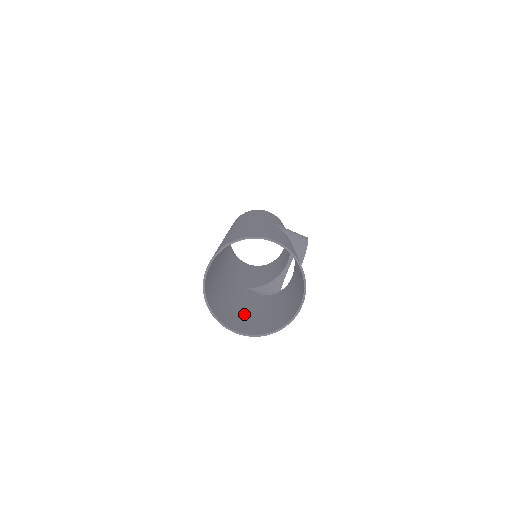
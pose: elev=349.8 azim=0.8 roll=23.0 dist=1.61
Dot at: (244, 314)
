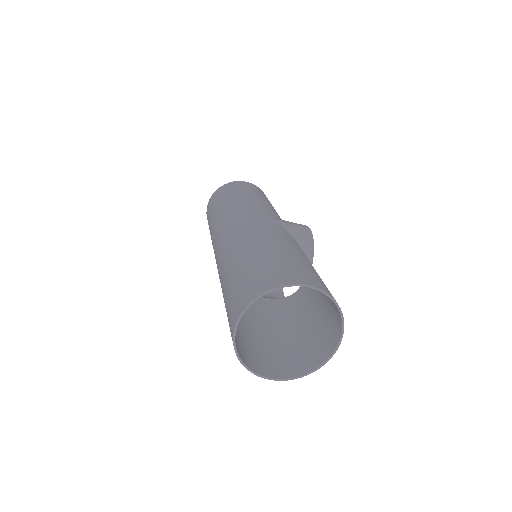
Dot at: (267, 341)
